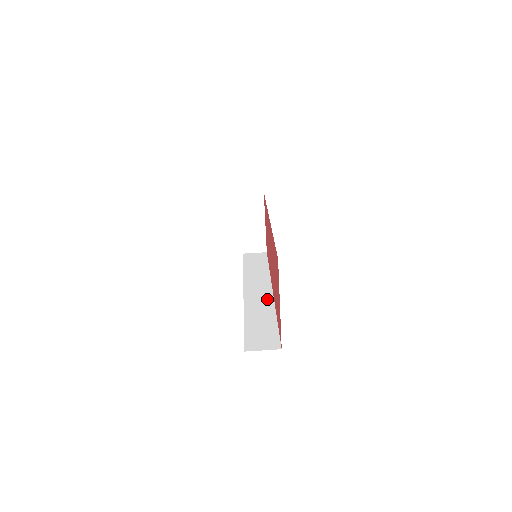
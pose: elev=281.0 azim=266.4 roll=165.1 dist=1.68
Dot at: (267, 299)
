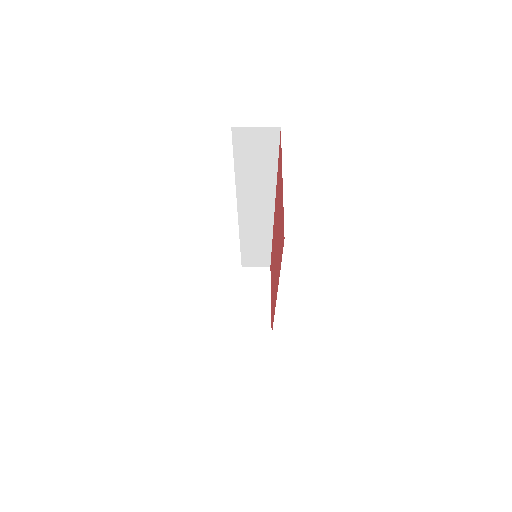
Dot at: occluded
